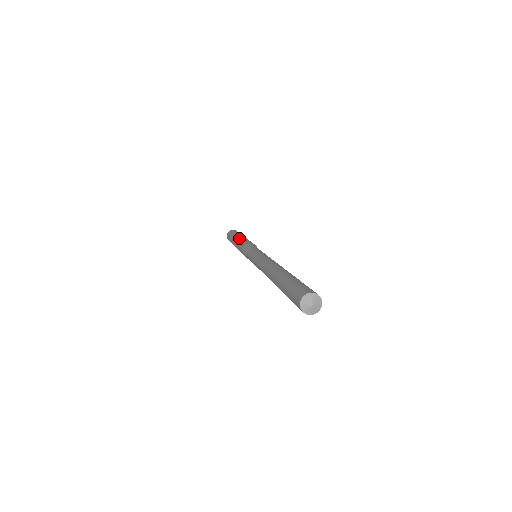
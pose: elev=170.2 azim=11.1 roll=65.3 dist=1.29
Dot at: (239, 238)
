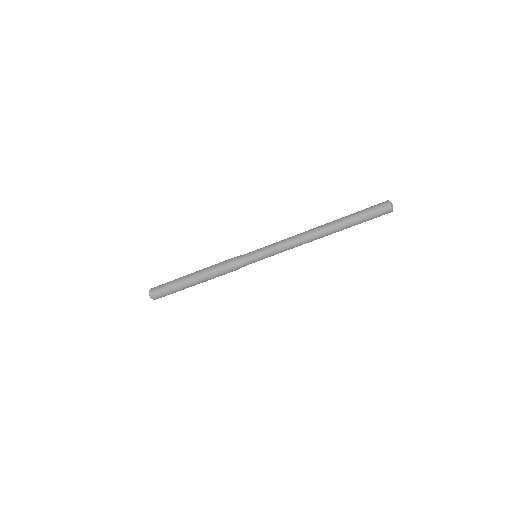
Dot at: (202, 269)
